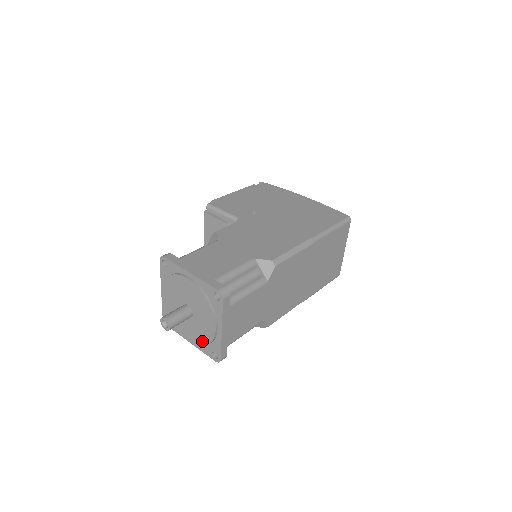
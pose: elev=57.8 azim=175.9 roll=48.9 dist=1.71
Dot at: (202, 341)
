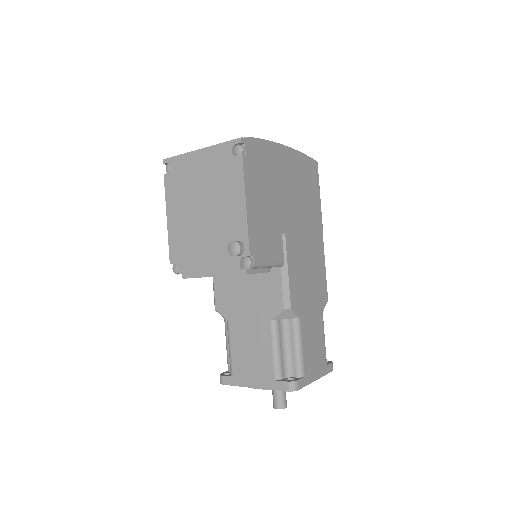
Dot at: occluded
